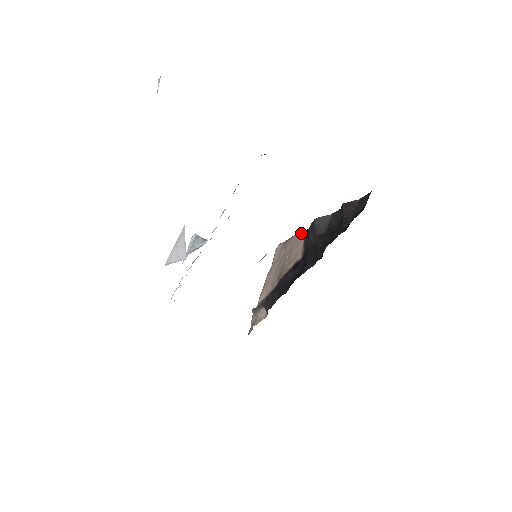
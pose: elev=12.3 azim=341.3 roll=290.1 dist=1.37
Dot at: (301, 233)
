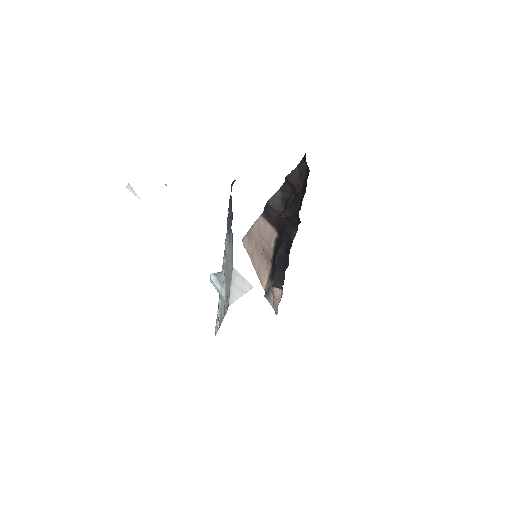
Dot at: (259, 219)
